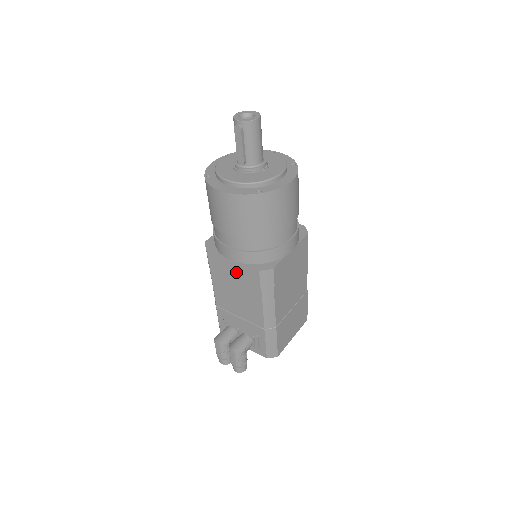
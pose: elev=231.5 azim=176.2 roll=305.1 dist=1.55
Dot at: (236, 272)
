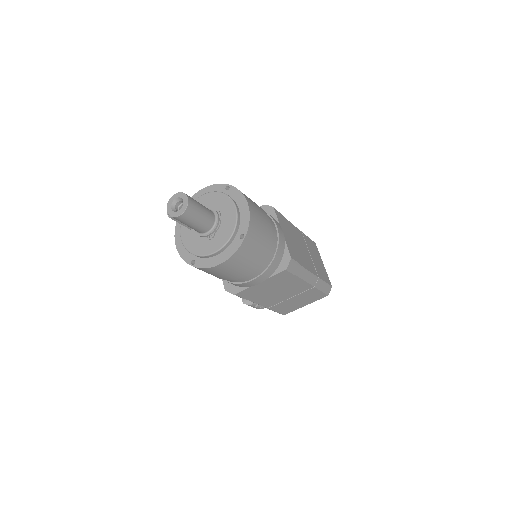
Dot at: occluded
